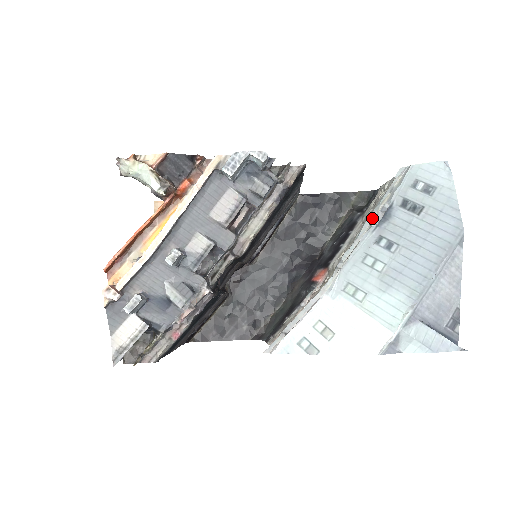
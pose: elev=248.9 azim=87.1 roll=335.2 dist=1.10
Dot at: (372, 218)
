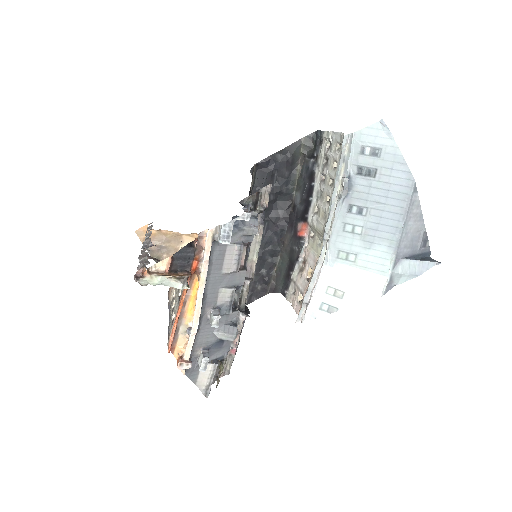
Dot at: (337, 189)
